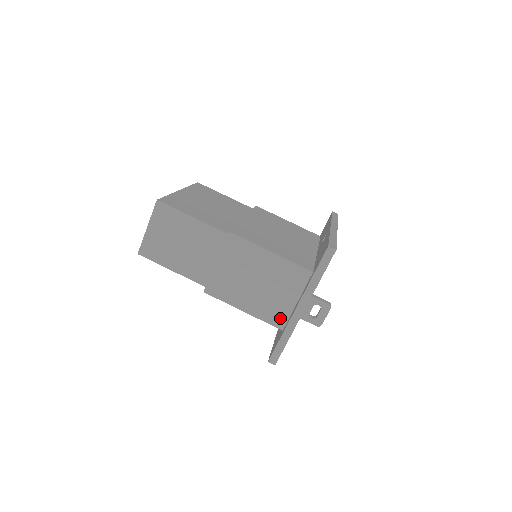
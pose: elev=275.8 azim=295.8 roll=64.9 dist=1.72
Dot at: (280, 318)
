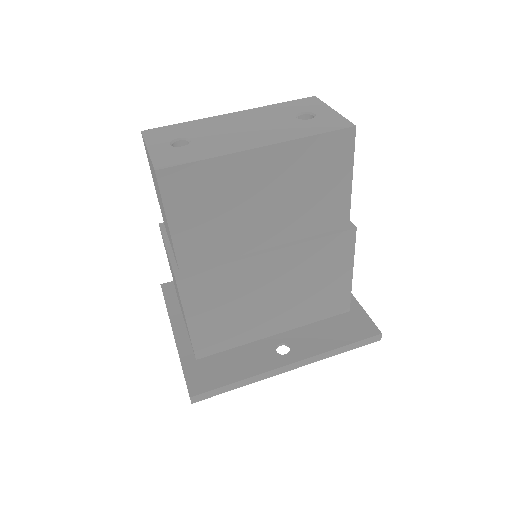
Dot at: occluded
